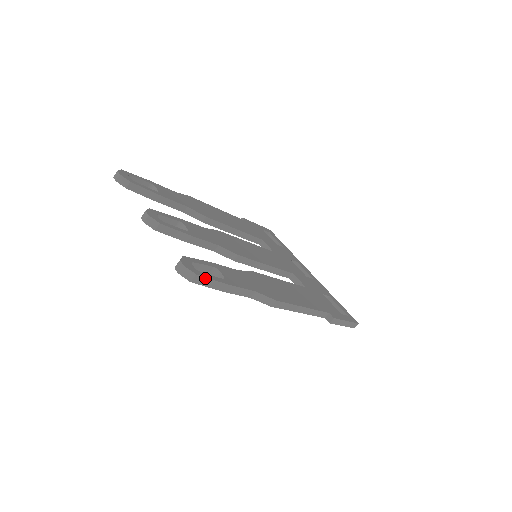
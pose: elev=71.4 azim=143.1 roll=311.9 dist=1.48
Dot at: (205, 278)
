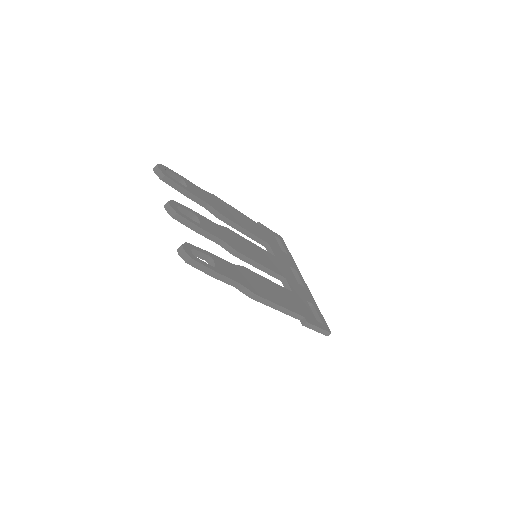
Dot at: (198, 263)
